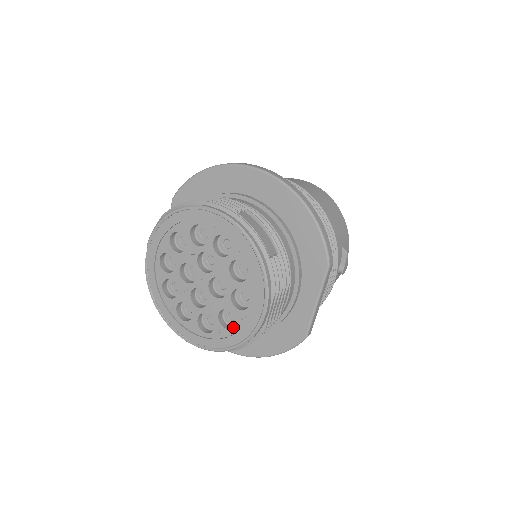
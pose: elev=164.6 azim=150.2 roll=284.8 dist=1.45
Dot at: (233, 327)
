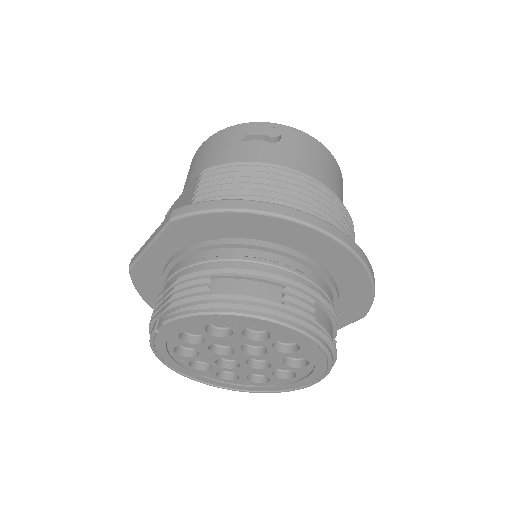
Dot at: (259, 378)
